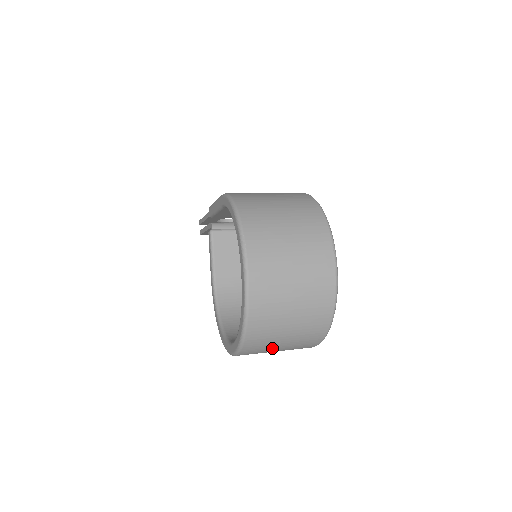
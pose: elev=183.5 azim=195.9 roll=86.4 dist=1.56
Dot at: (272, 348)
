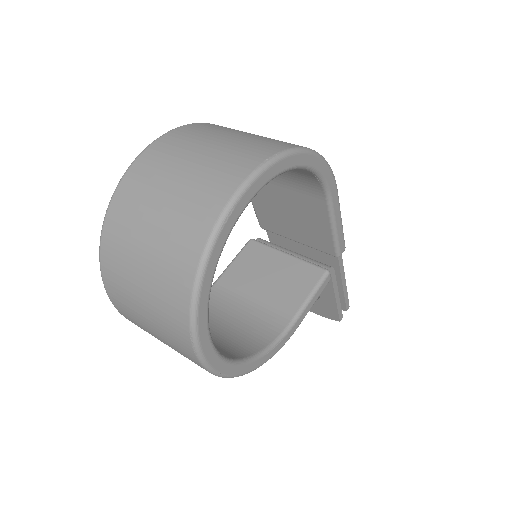
Dot at: (133, 292)
